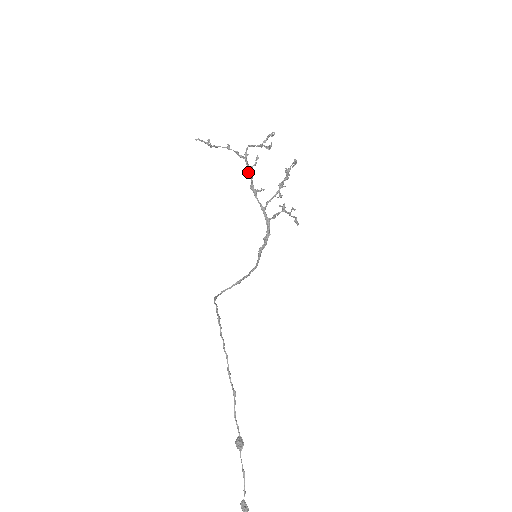
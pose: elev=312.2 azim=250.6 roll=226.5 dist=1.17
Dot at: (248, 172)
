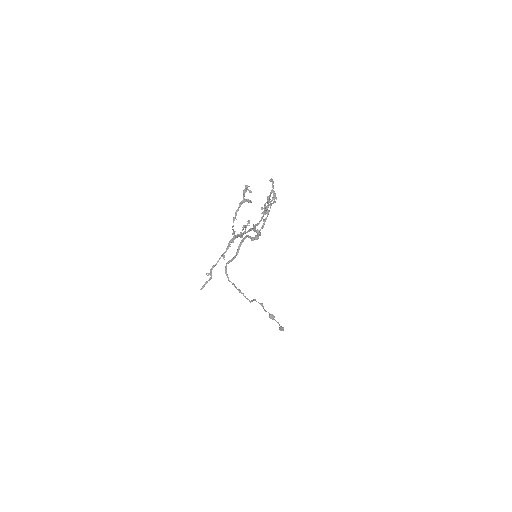
Dot at: occluded
